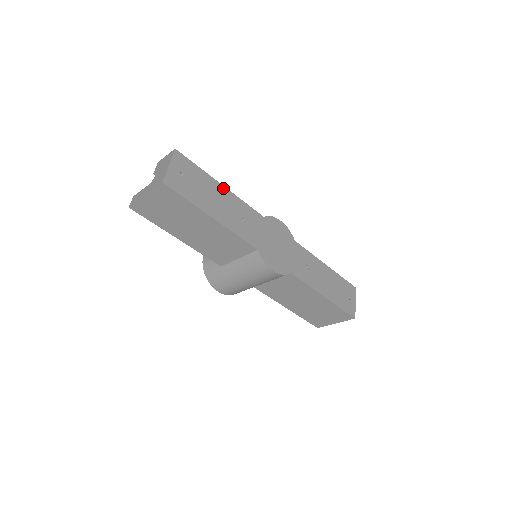
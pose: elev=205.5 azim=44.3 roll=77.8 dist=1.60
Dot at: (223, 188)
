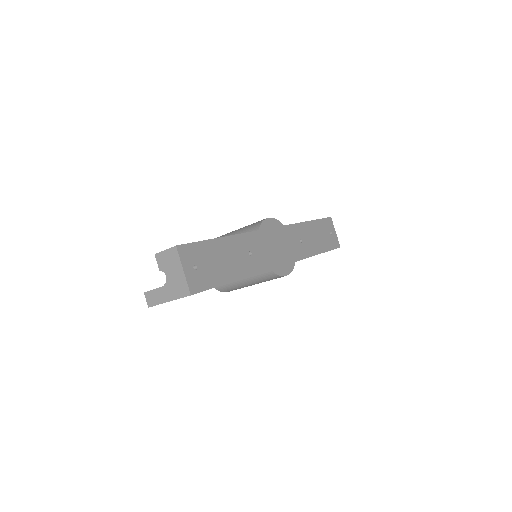
Dot at: (224, 240)
